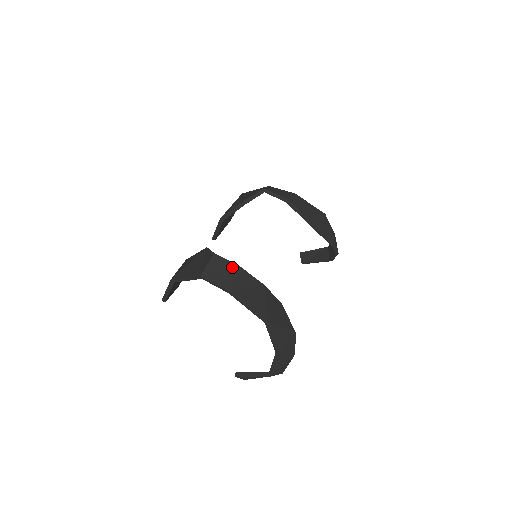
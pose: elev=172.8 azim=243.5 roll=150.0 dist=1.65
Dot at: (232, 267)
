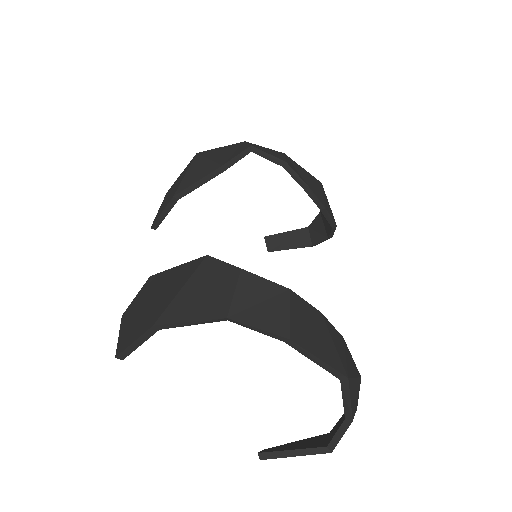
Dot at: (276, 291)
